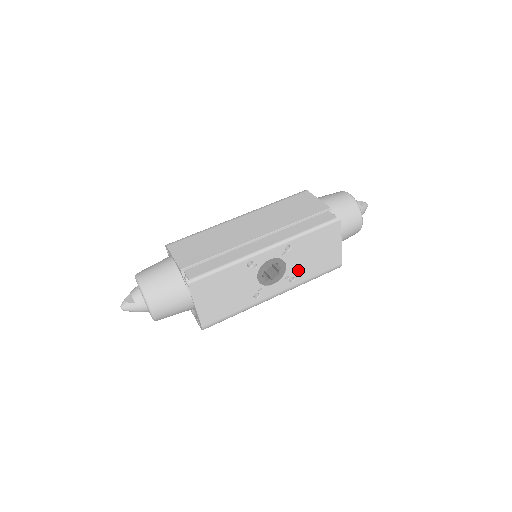
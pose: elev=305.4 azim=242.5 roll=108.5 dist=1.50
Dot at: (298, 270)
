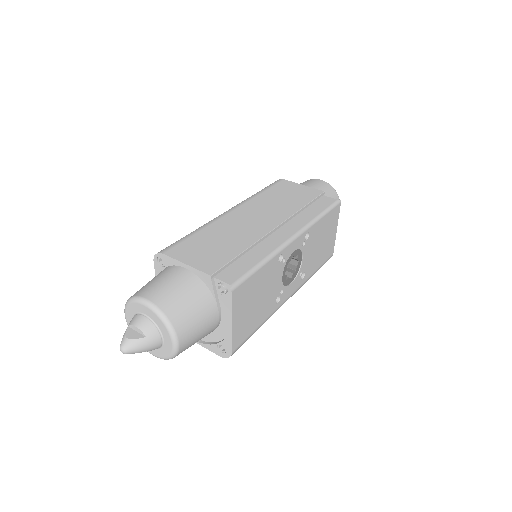
Dot at: (308, 264)
